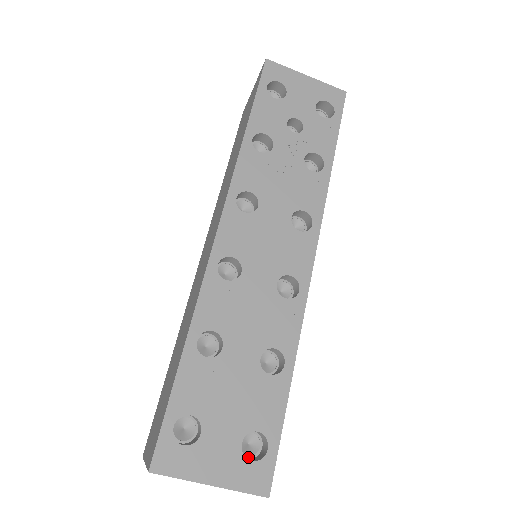
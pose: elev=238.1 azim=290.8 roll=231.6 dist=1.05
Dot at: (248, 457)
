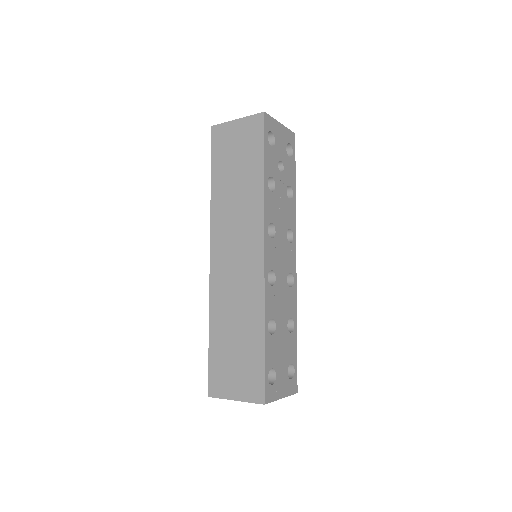
Dot at: occluded
